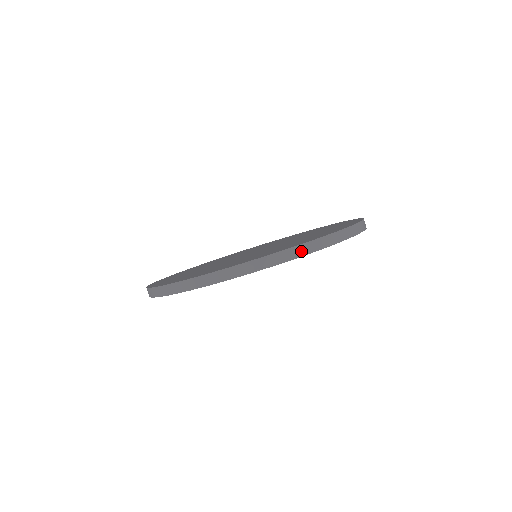
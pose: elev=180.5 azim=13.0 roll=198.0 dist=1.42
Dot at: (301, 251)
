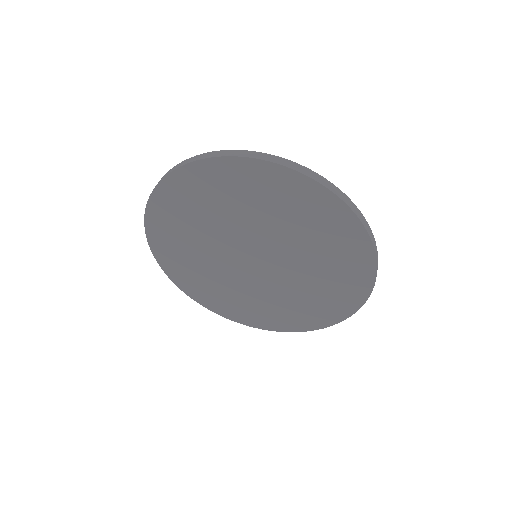
Dot at: (346, 200)
